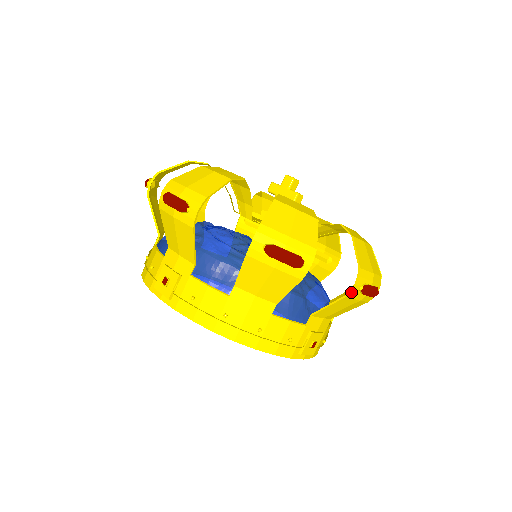
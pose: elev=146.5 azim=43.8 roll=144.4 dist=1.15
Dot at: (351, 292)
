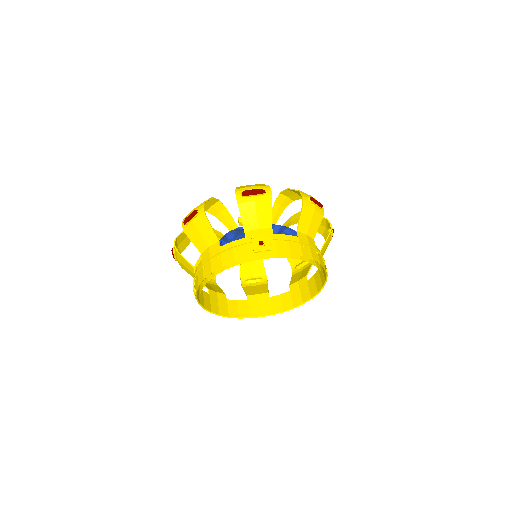
Dot at: (331, 229)
